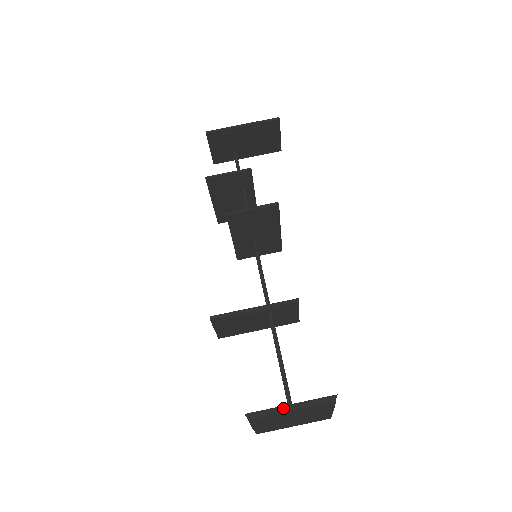
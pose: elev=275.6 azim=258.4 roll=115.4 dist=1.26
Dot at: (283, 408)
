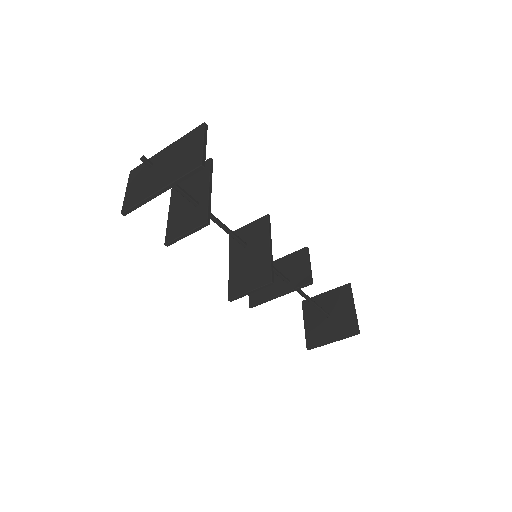
Dot at: (328, 343)
